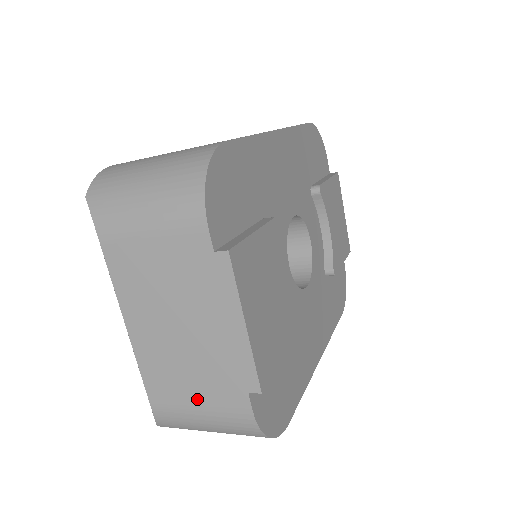
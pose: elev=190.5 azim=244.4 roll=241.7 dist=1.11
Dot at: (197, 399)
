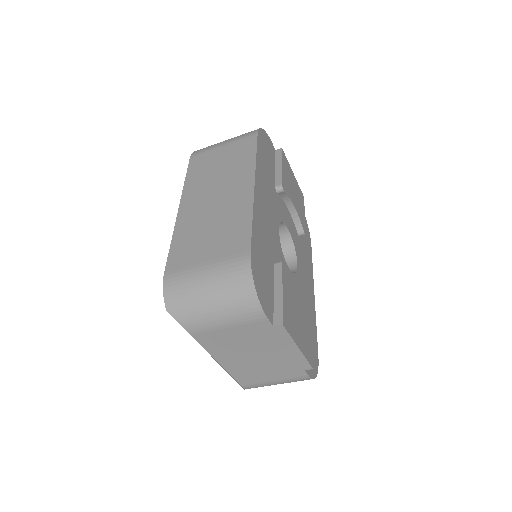
Dot at: (273, 379)
